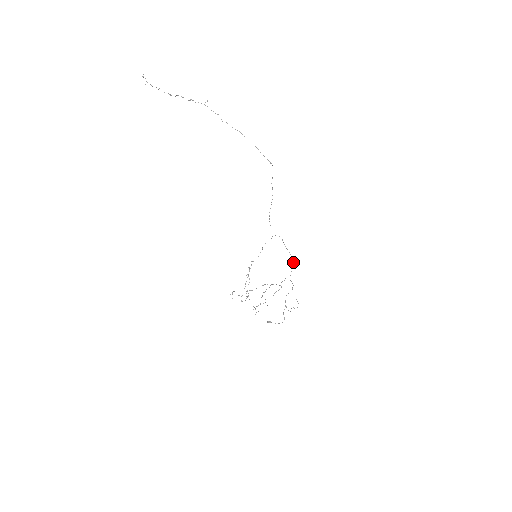
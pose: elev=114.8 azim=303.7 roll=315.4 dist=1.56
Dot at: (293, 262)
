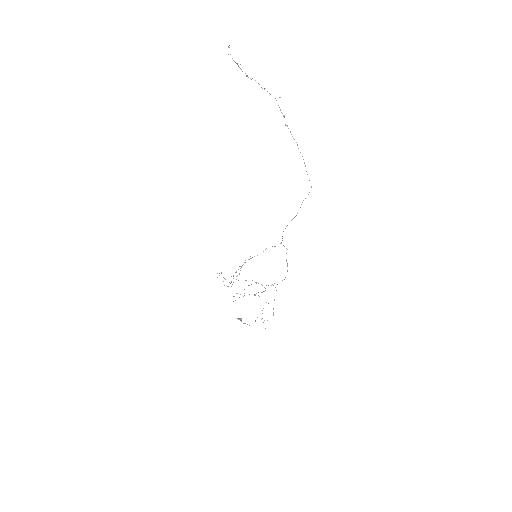
Dot at: occluded
